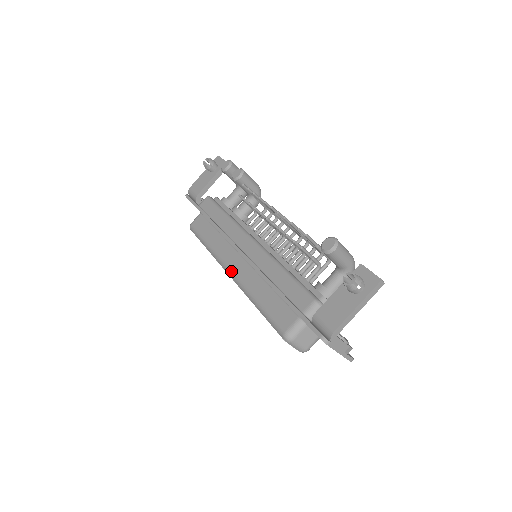
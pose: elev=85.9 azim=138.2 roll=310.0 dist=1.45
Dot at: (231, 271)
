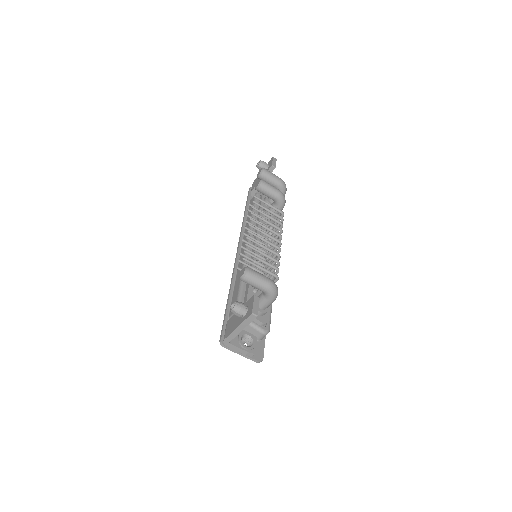
Dot at: occluded
